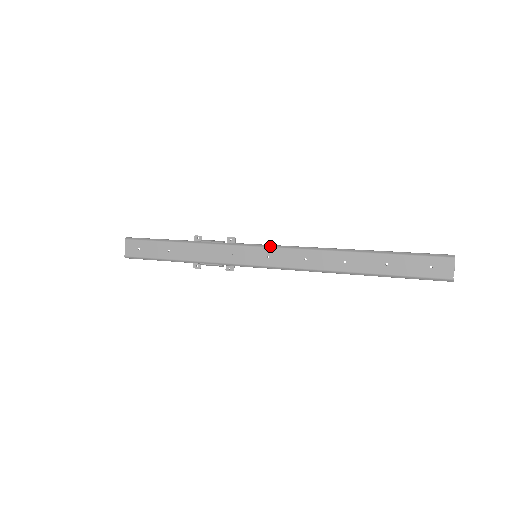
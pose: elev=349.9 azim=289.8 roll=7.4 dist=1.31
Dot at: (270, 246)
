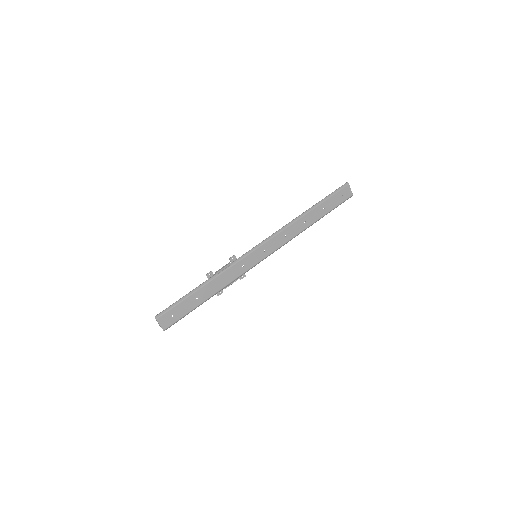
Dot at: (262, 244)
